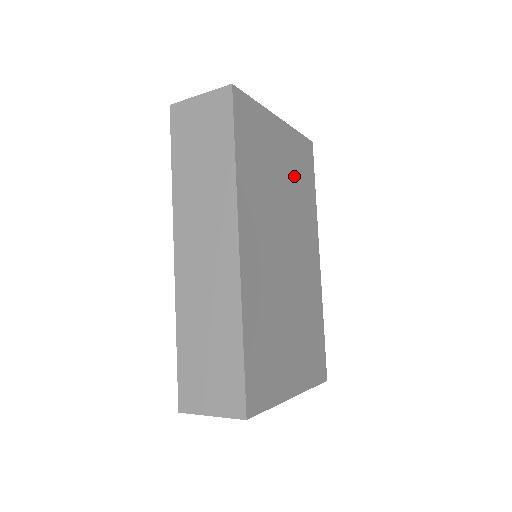
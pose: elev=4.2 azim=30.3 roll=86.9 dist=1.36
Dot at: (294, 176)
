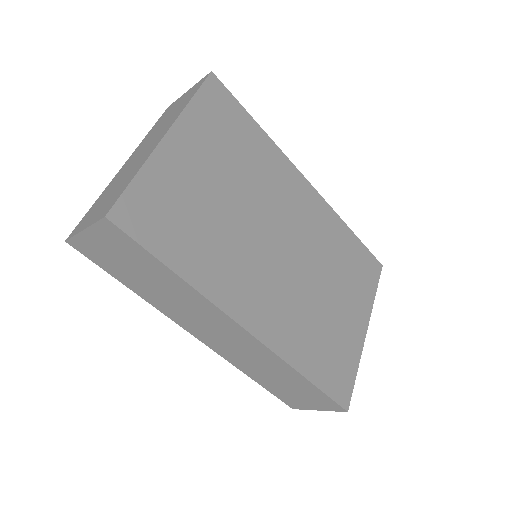
Dot at: (230, 160)
